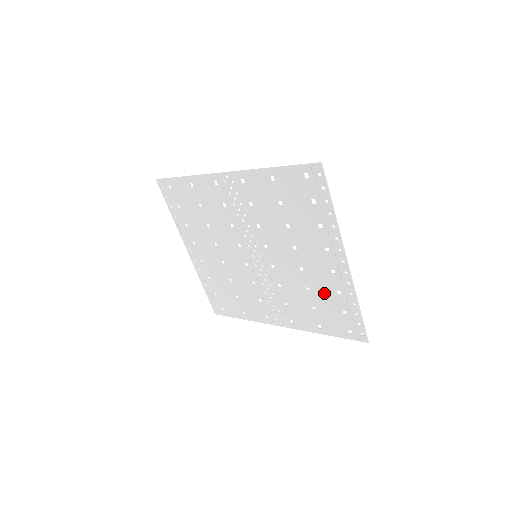
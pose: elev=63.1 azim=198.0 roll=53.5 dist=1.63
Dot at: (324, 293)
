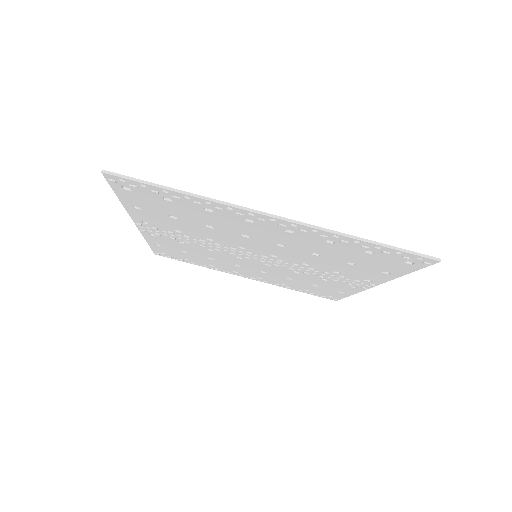
Dot at: (326, 249)
